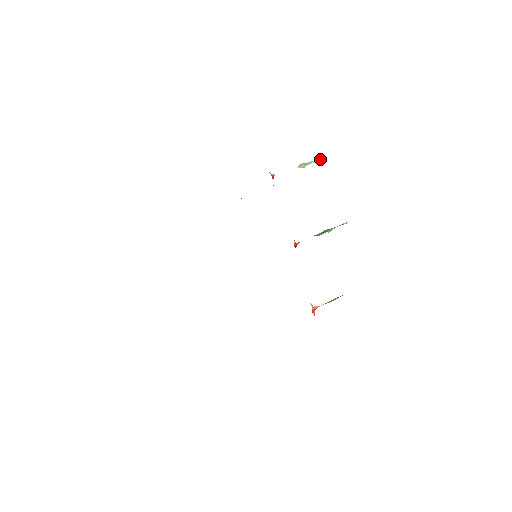
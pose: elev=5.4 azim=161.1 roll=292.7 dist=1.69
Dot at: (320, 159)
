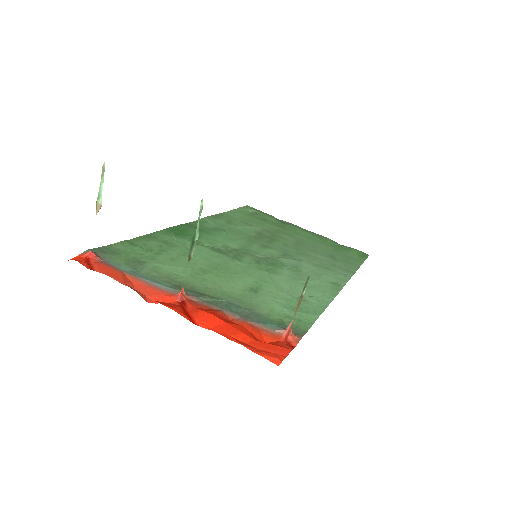
Dot at: (103, 173)
